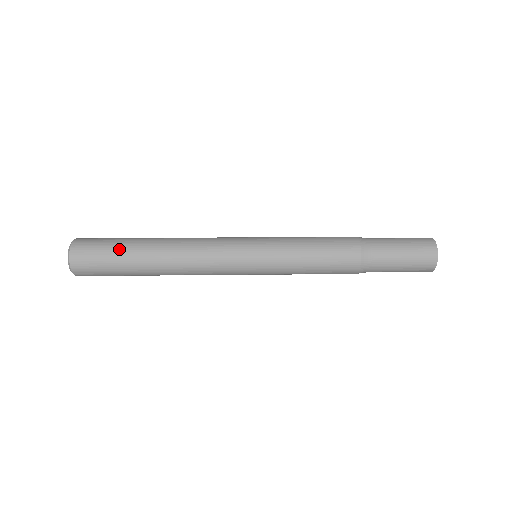
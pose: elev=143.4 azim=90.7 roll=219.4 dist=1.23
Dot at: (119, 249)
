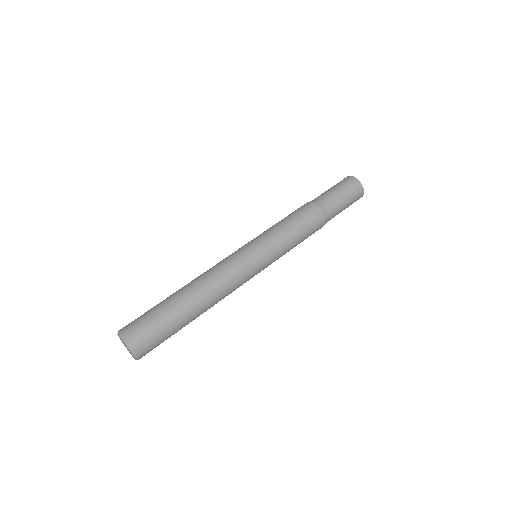
Dot at: (168, 319)
